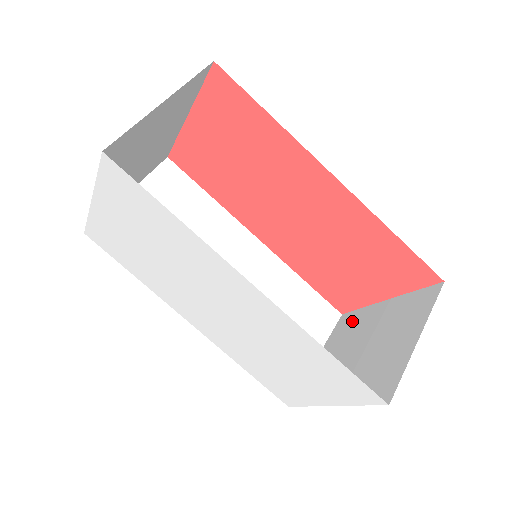
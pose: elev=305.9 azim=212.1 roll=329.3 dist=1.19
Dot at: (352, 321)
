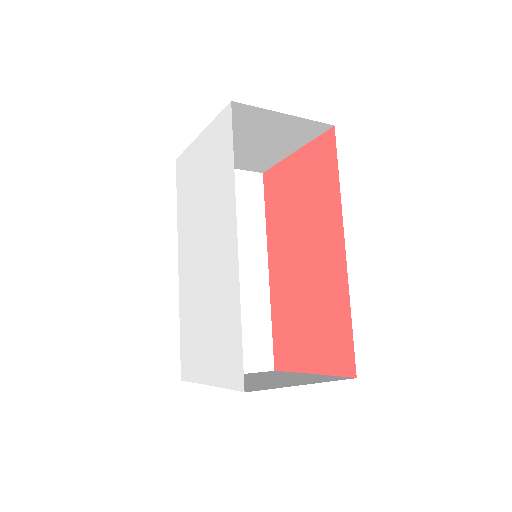
Dot at: (276, 373)
